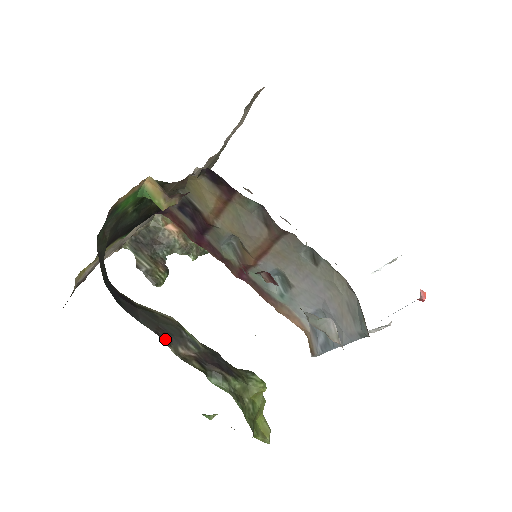
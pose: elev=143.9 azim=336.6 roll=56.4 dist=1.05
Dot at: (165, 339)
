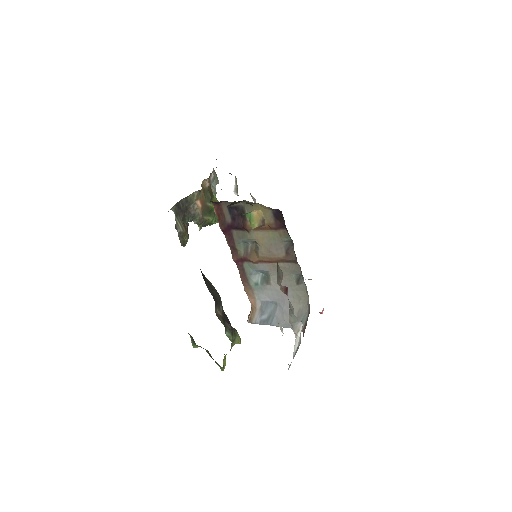
Dot at: (216, 303)
